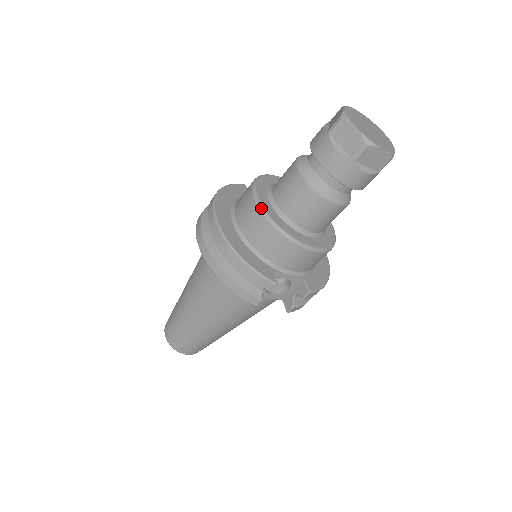
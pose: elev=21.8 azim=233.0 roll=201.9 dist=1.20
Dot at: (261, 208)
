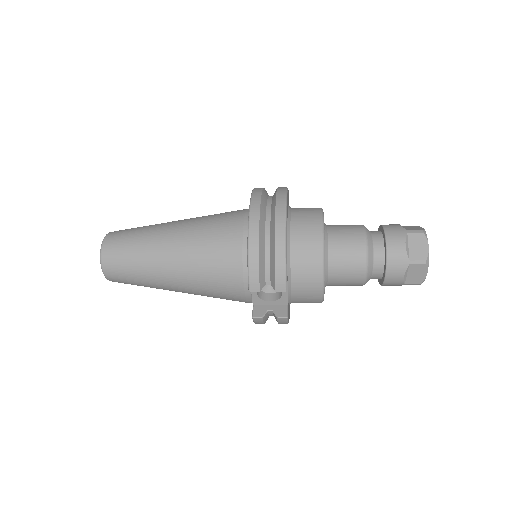
Dot at: (324, 230)
